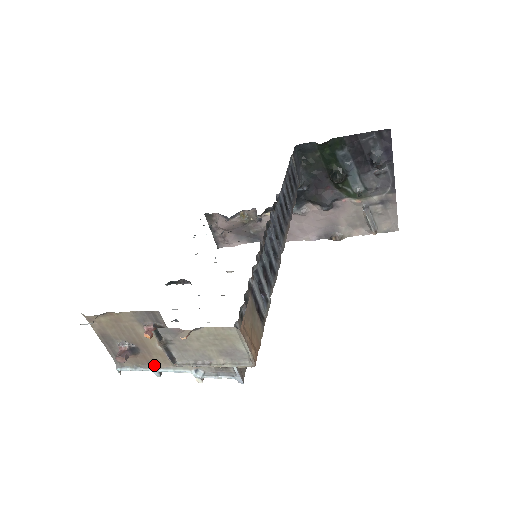
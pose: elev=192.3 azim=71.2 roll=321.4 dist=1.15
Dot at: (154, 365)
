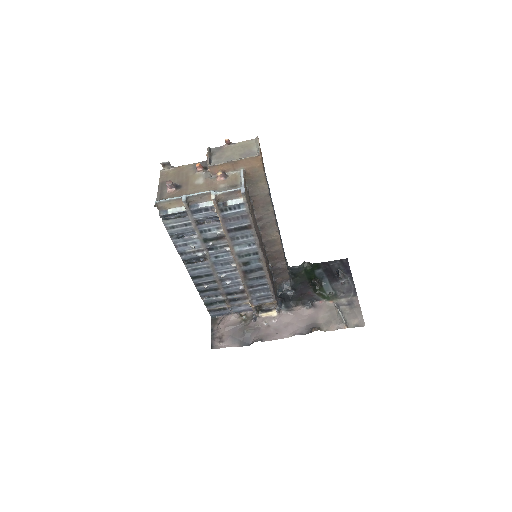
Dot at: (185, 195)
